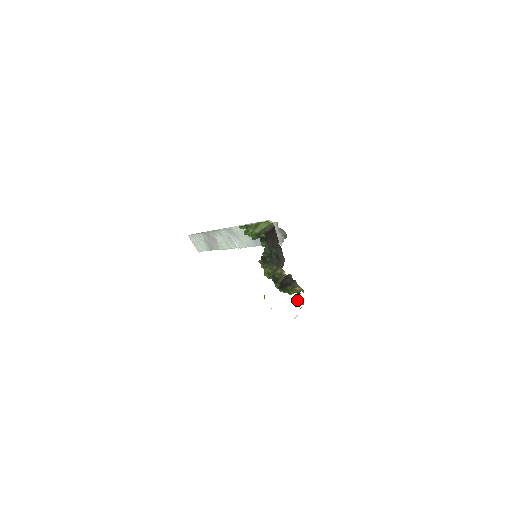
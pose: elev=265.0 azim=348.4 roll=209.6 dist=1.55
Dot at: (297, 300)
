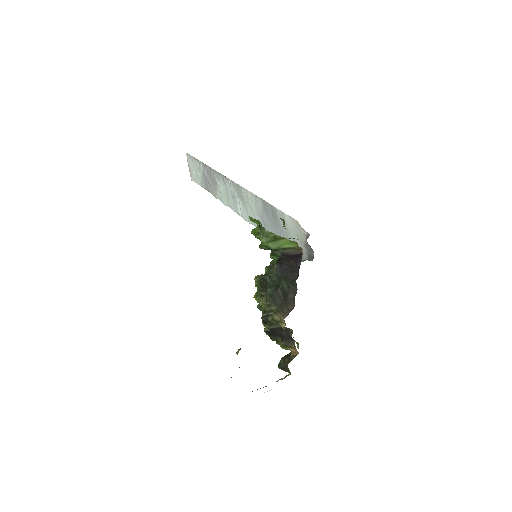
Dot at: (284, 365)
